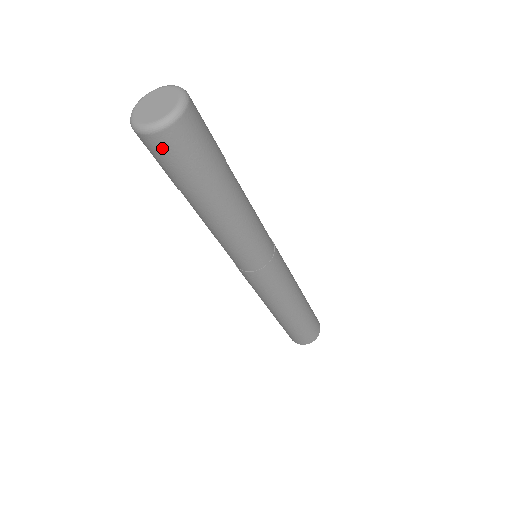
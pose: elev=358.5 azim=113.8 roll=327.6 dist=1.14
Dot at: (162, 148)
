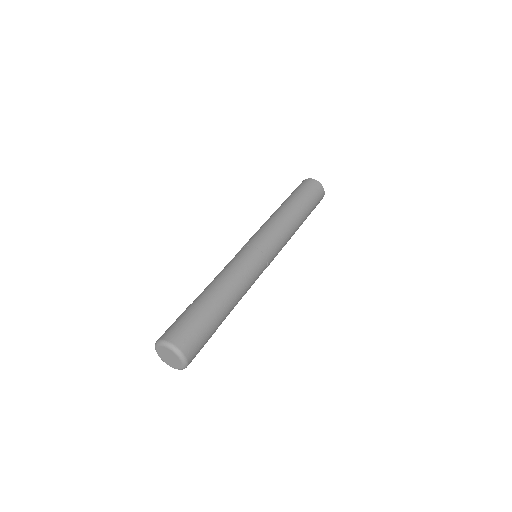
Dot at: occluded
